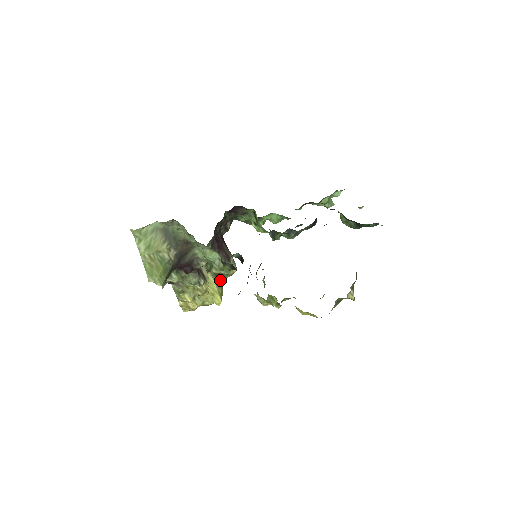
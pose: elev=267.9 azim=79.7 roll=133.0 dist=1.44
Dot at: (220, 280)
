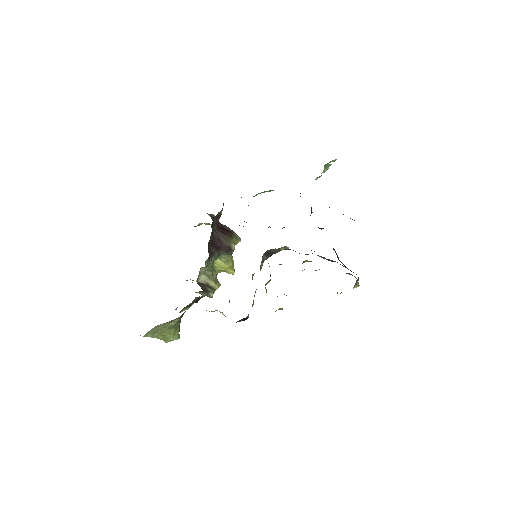
Dot at: occluded
